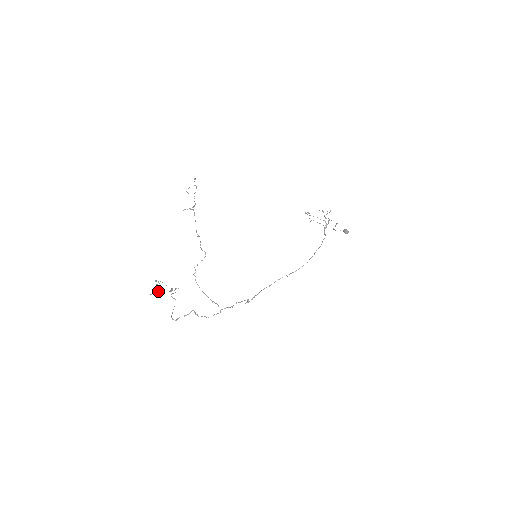
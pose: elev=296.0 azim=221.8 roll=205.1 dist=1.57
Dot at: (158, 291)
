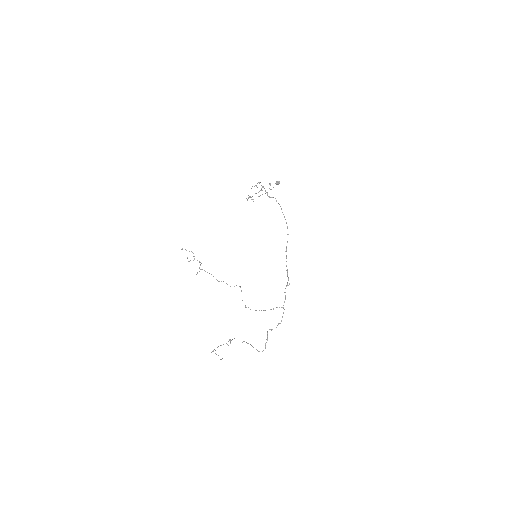
Dot at: occluded
